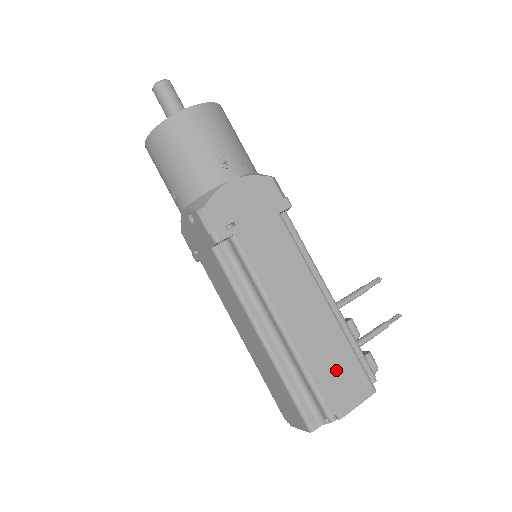
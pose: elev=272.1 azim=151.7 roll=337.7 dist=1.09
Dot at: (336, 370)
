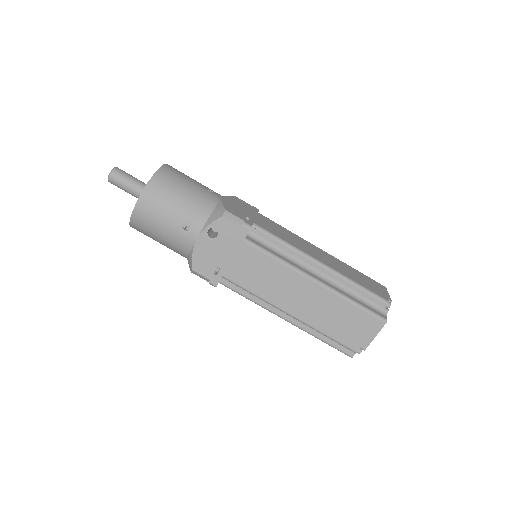
Dot at: (363, 280)
